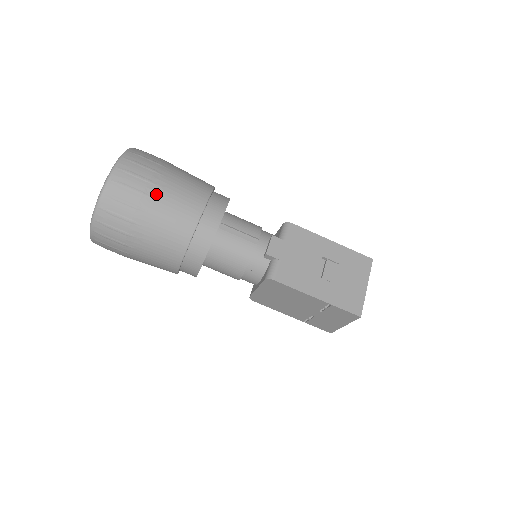
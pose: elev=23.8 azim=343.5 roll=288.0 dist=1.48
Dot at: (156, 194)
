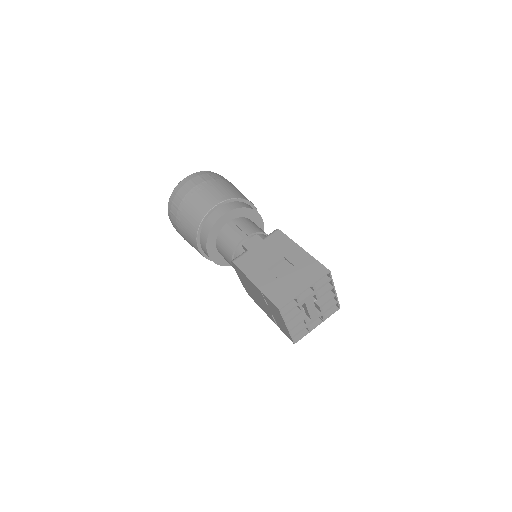
Dot at: (195, 193)
